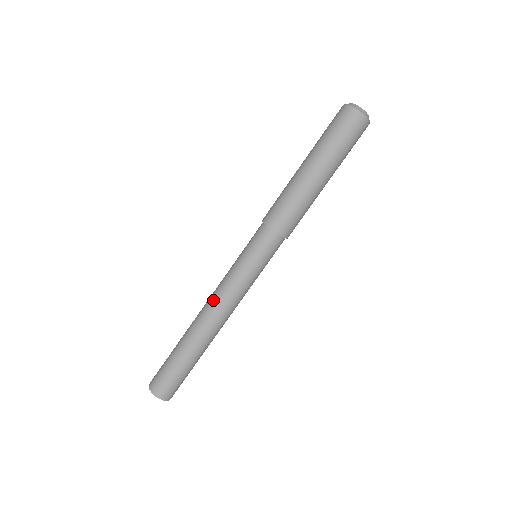
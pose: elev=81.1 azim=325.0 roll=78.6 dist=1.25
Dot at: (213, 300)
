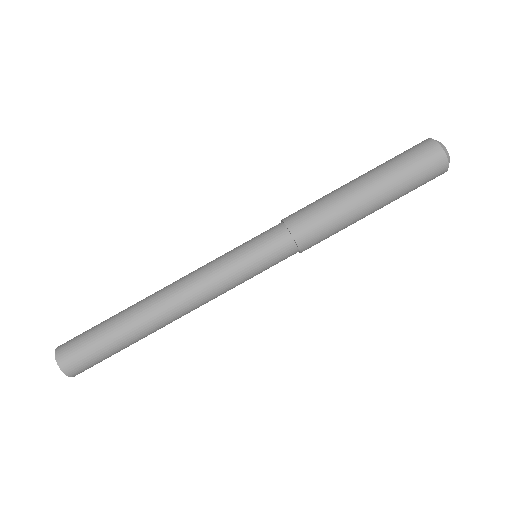
Dot at: (183, 280)
